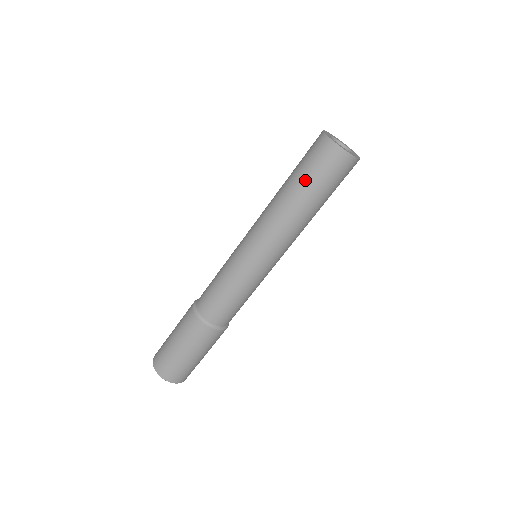
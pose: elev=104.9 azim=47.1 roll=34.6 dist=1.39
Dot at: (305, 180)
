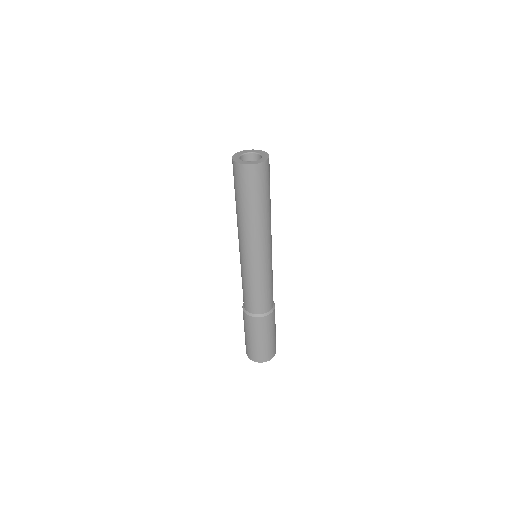
Dot at: (235, 191)
